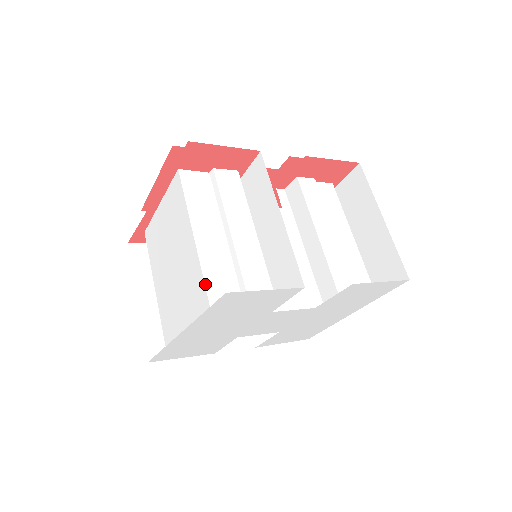
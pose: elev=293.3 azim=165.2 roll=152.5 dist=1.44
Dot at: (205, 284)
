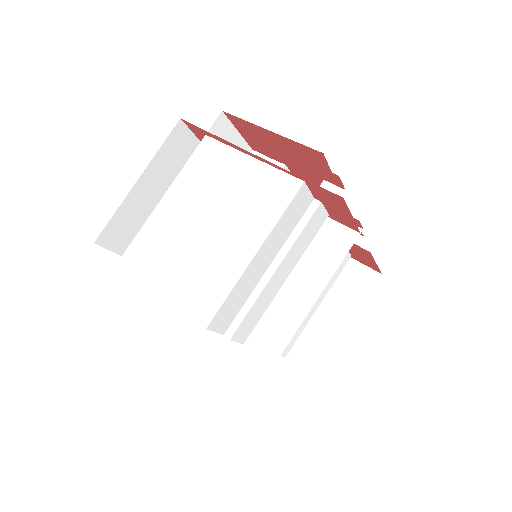
Dot at: (223, 303)
